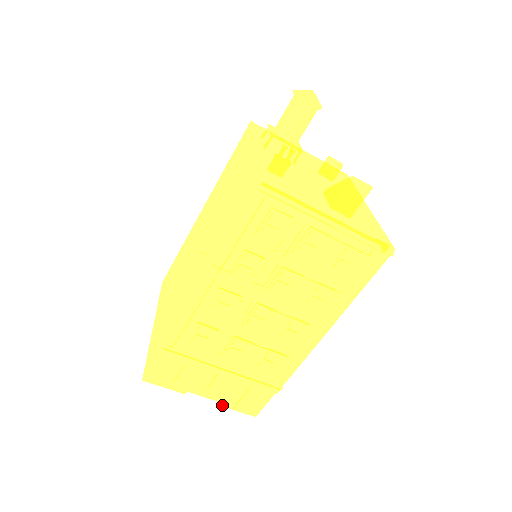
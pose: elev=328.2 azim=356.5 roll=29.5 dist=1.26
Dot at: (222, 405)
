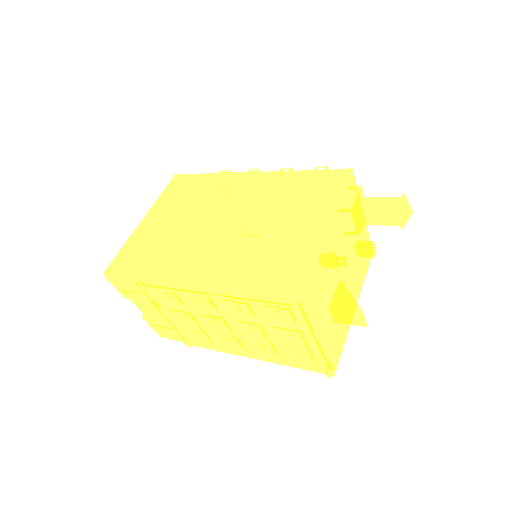
Dot at: (144, 319)
